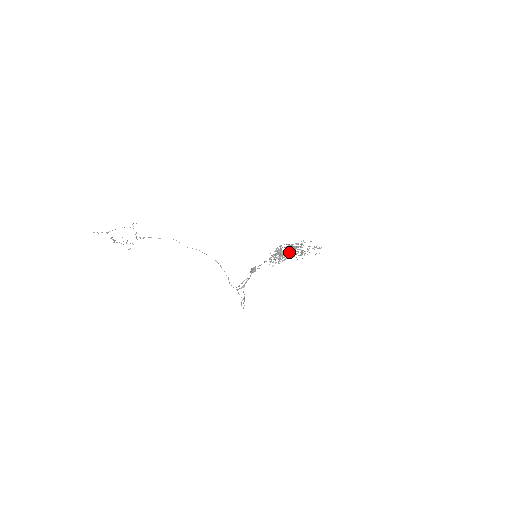
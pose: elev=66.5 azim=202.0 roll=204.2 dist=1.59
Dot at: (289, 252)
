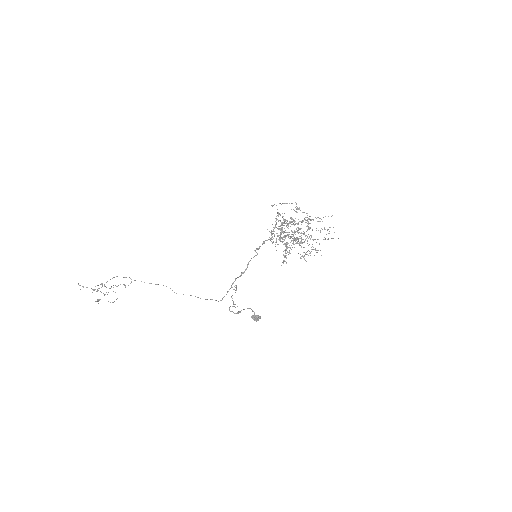
Dot at: (295, 238)
